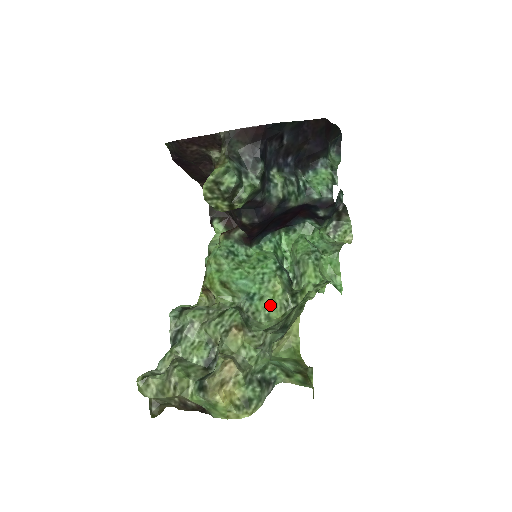
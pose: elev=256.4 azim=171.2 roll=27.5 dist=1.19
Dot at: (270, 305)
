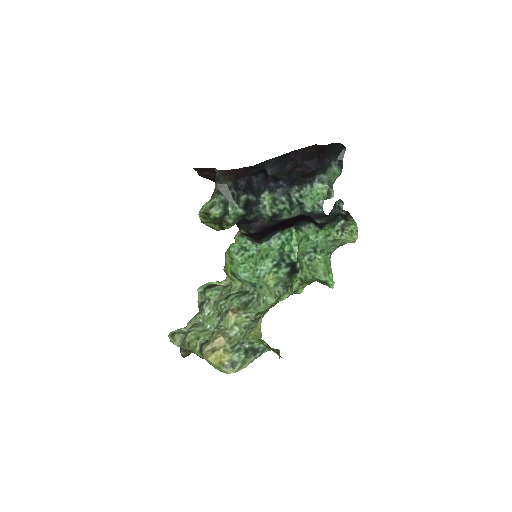
Dot at: (267, 293)
